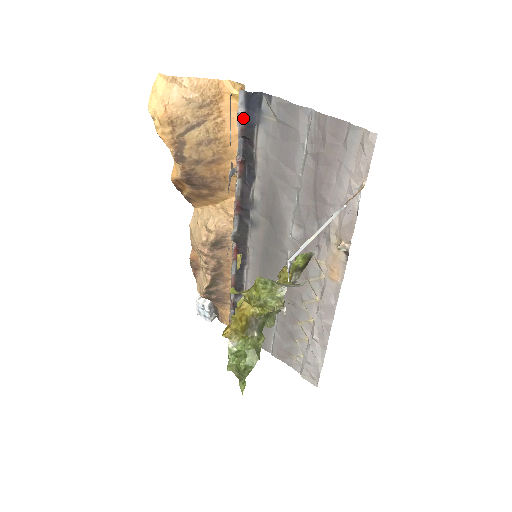
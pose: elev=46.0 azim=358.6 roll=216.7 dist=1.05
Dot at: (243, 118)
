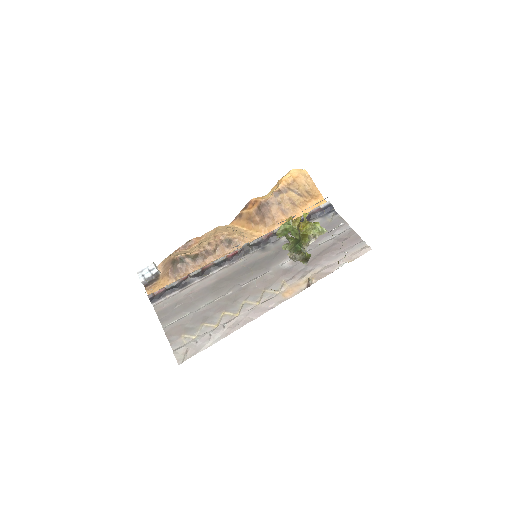
Dot at: (319, 209)
